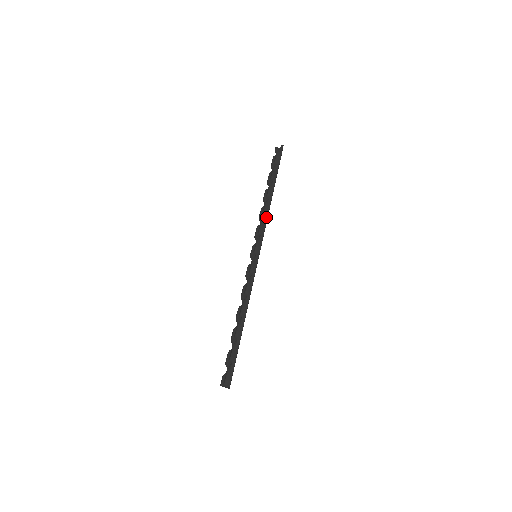
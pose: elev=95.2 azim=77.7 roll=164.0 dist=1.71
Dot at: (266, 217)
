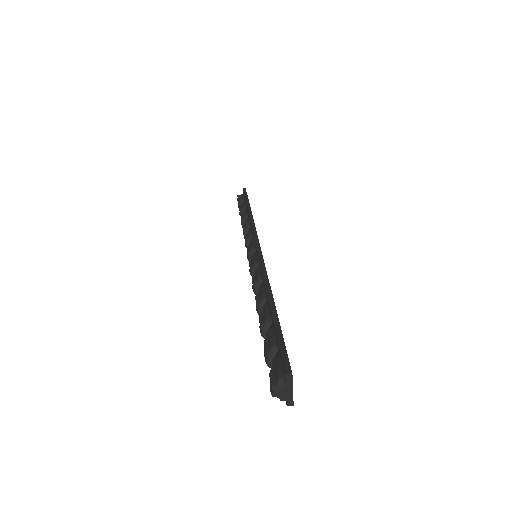
Dot at: (252, 222)
